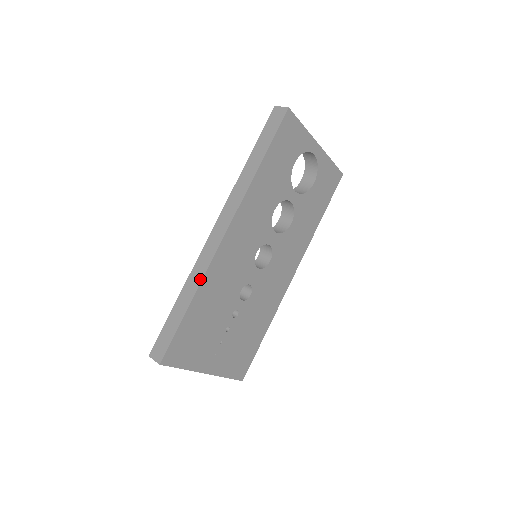
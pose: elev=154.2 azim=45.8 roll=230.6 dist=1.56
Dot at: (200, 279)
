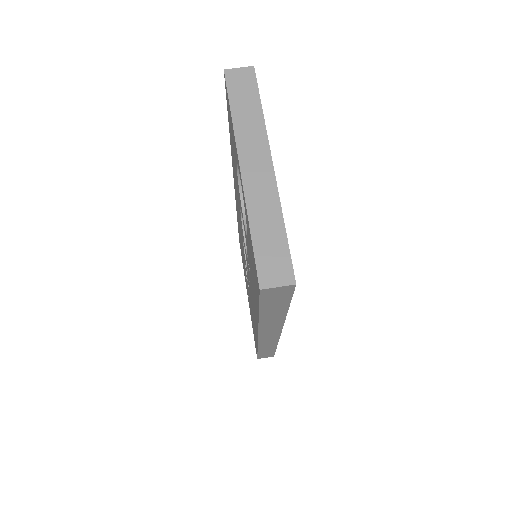
Dot at: occluded
